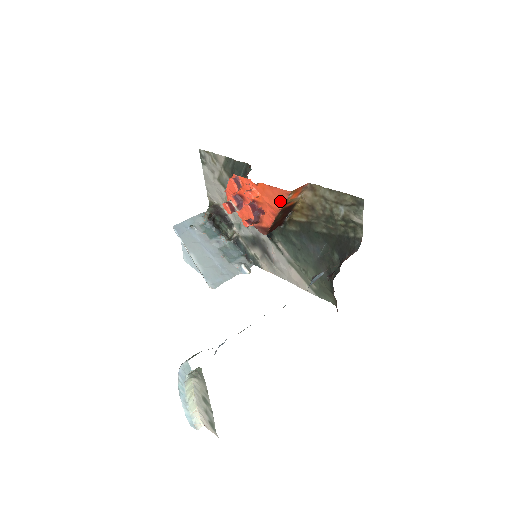
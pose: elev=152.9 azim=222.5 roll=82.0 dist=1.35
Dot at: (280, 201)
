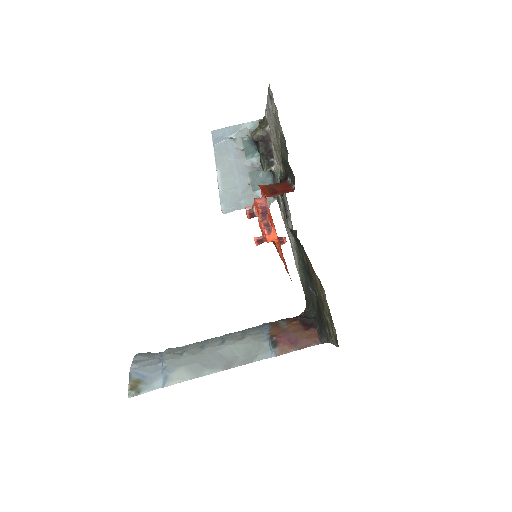
Dot at: (286, 269)
